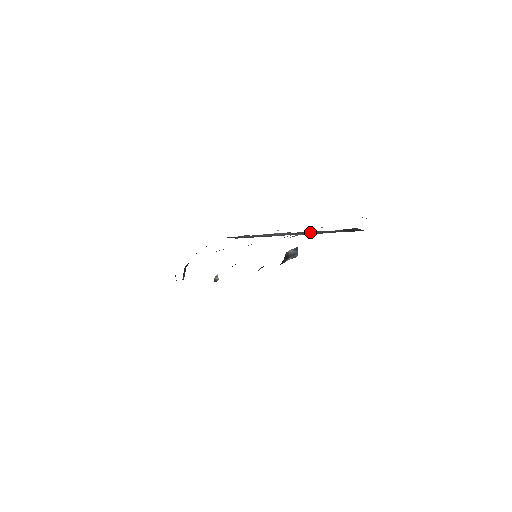
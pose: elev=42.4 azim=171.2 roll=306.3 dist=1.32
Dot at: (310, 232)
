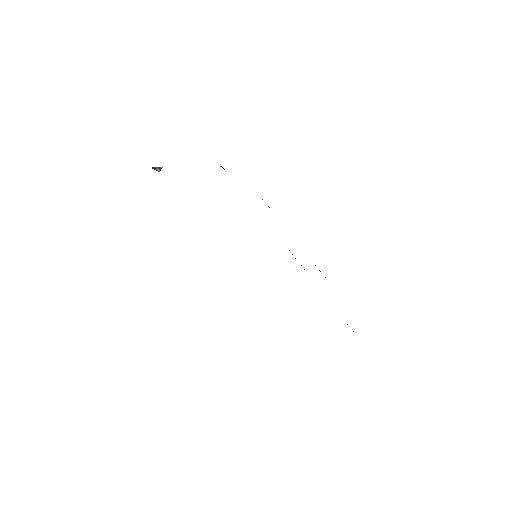
Dot at: occluded
